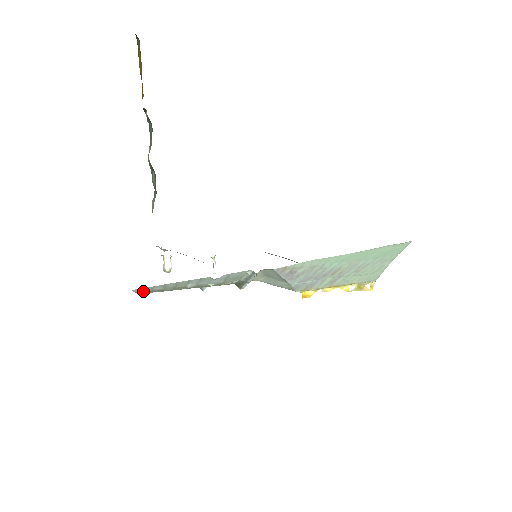
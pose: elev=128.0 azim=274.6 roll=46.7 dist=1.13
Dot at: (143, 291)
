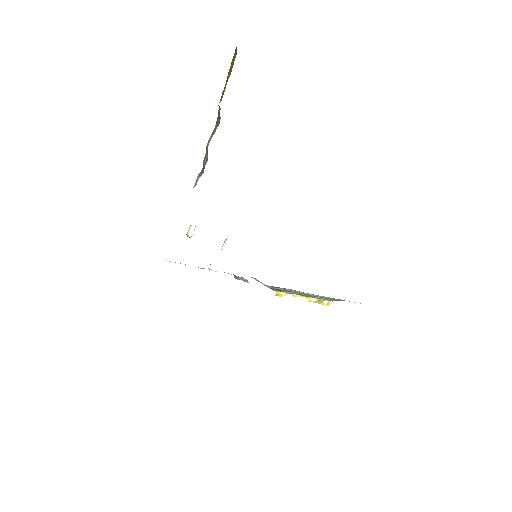
Dot at: (169, 261)
